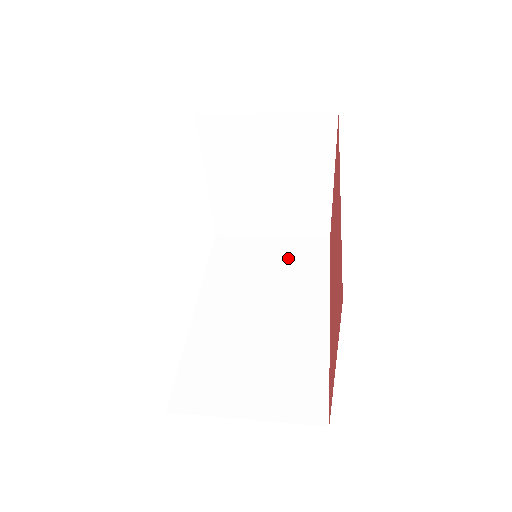
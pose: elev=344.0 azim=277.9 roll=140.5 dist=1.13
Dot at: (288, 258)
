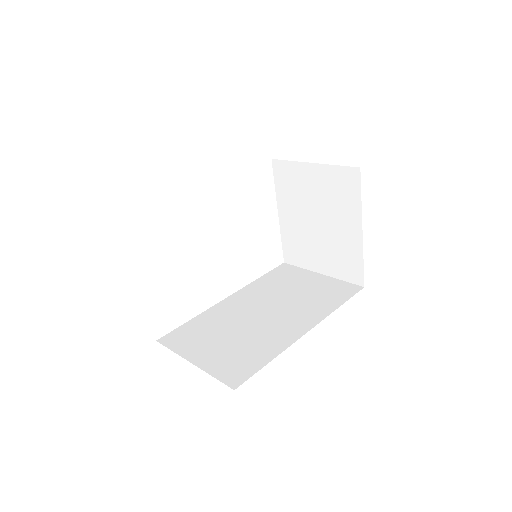
Dot at: (318, 290)
